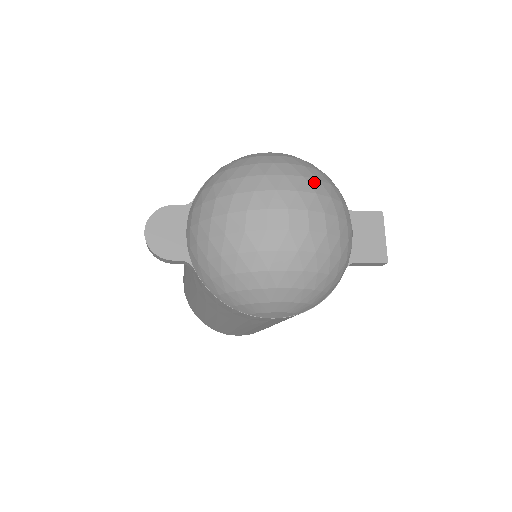
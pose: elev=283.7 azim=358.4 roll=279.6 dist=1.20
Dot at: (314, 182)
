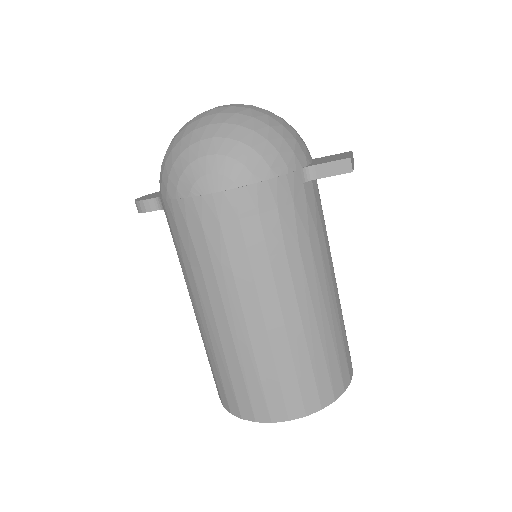
Dot at: occluded
